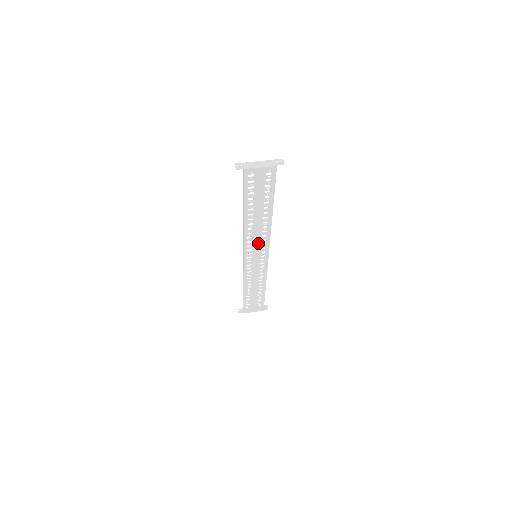
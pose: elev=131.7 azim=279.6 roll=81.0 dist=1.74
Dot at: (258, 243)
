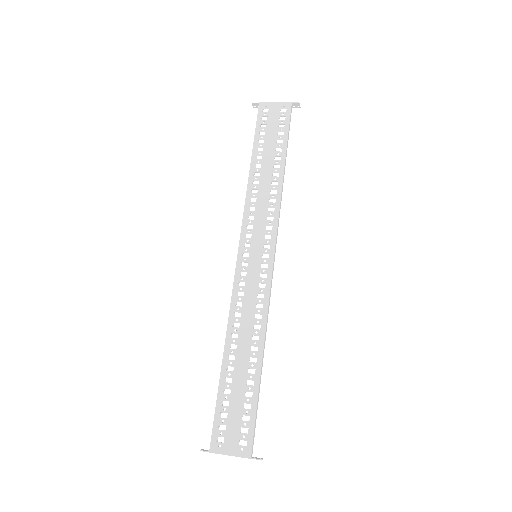
Dot at: (262, 223)
